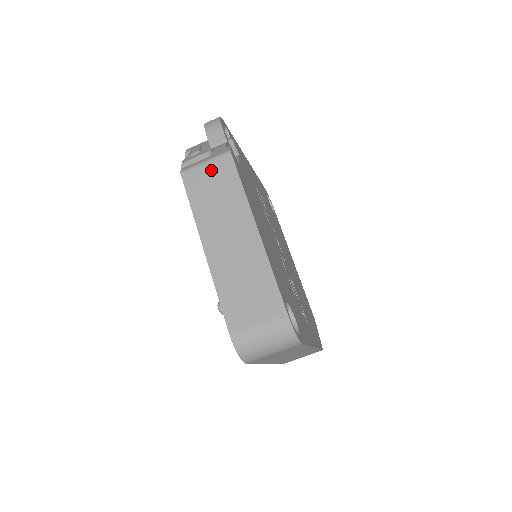
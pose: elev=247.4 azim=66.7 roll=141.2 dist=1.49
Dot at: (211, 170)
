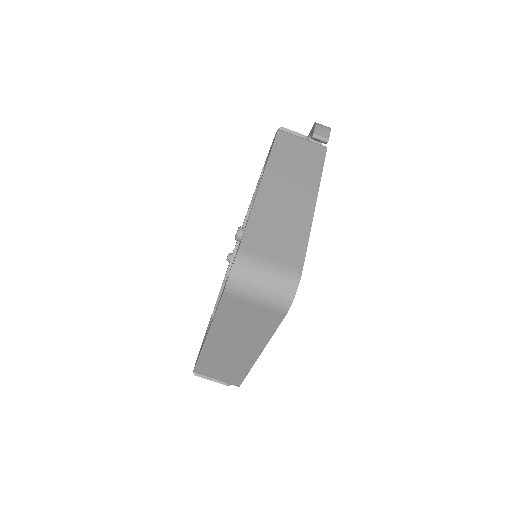
Dot at: (304, 145)
